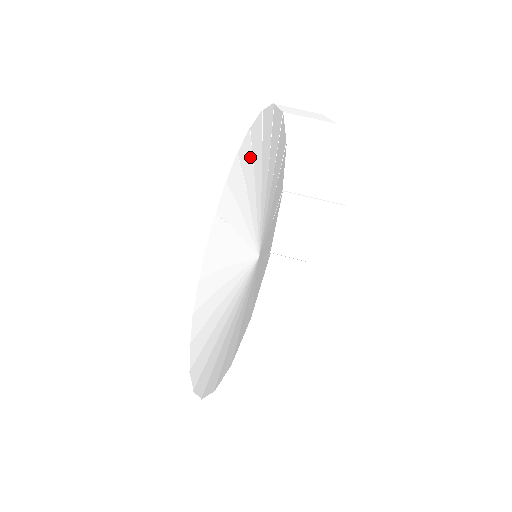
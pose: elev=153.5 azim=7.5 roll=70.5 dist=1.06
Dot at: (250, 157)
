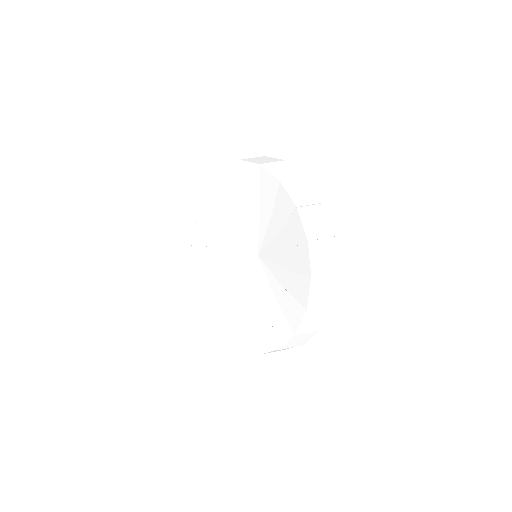
Dot at: (217, 197)
